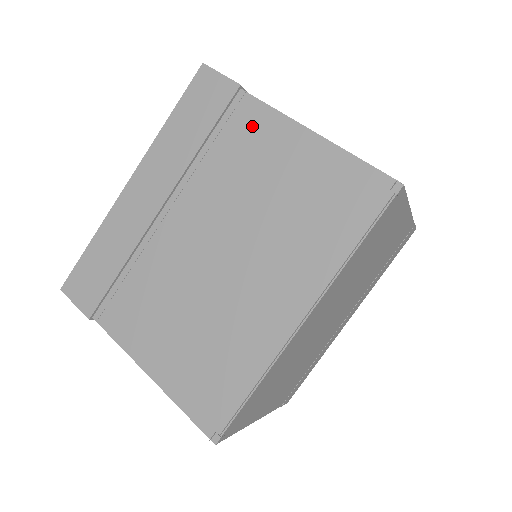
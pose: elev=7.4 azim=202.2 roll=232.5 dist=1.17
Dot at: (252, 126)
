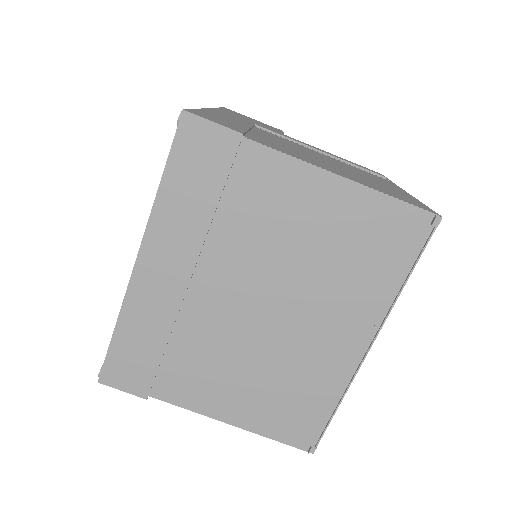
Dot at: (270, 179)
